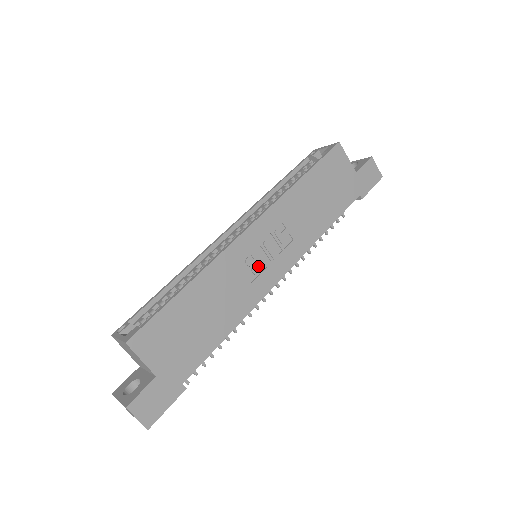
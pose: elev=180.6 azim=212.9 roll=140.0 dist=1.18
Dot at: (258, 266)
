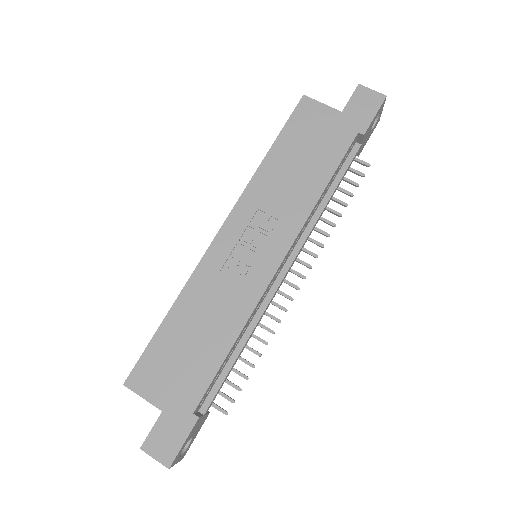
Dot at: (245, 265)
